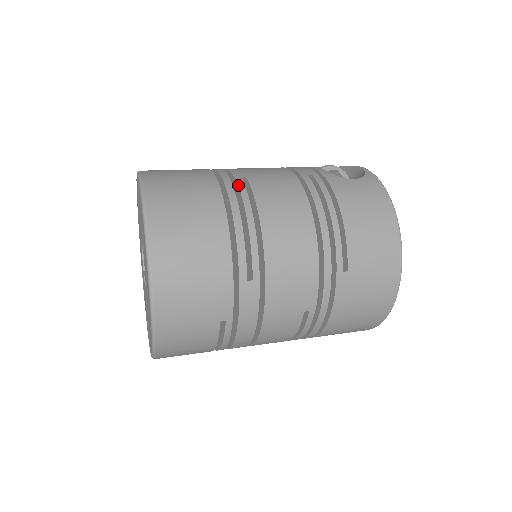
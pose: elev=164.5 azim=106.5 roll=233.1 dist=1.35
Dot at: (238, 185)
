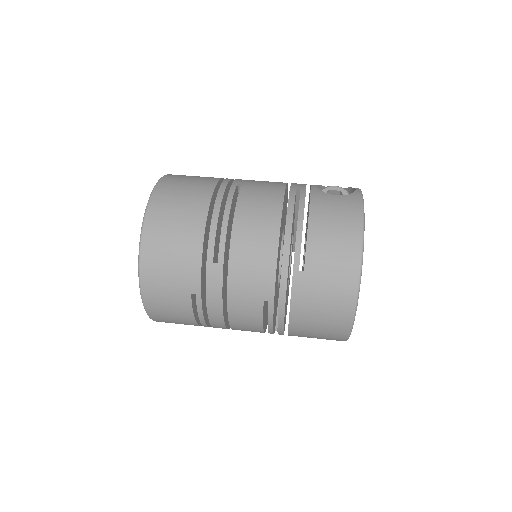
Dot at: (230, 189)
